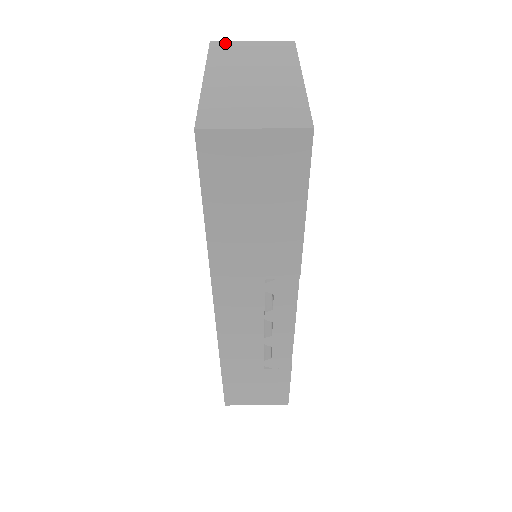
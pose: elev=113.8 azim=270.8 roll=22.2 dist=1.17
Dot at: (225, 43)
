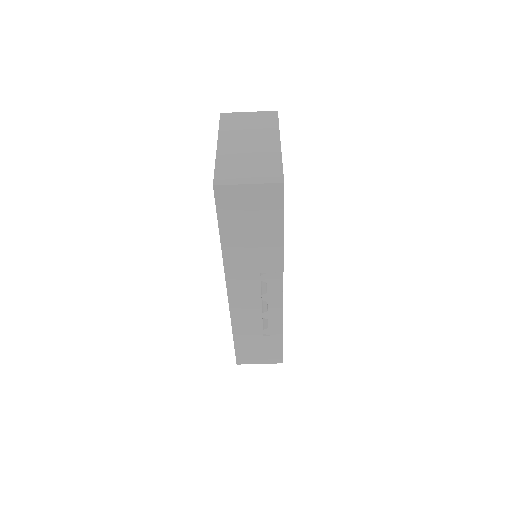
Dot at: (230, 114)
